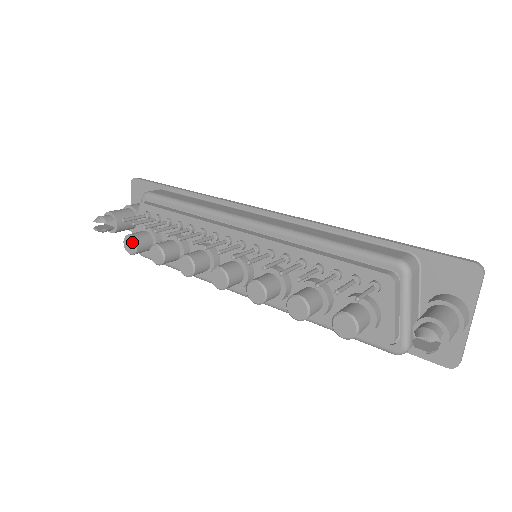
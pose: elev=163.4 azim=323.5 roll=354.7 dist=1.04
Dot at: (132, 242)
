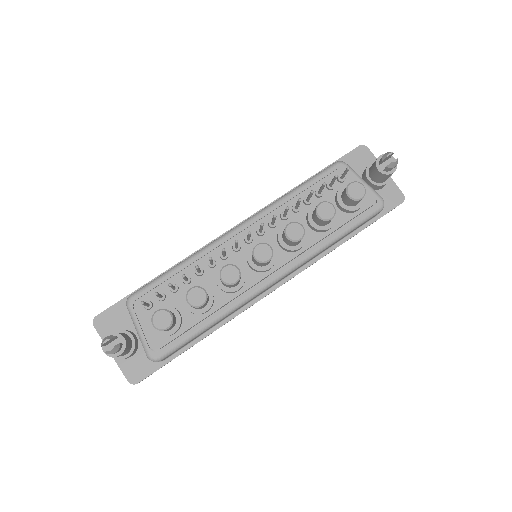
Dot at: (164, 313)
